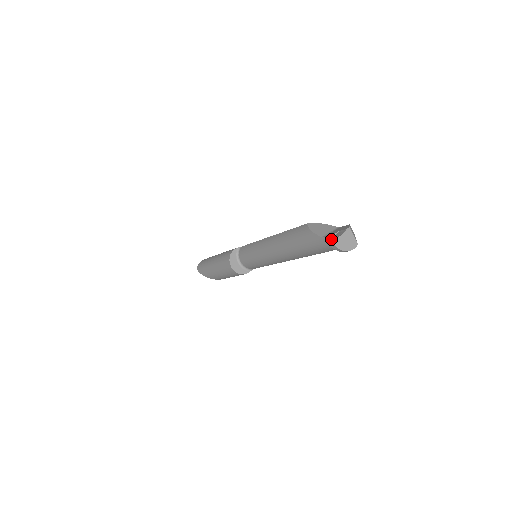
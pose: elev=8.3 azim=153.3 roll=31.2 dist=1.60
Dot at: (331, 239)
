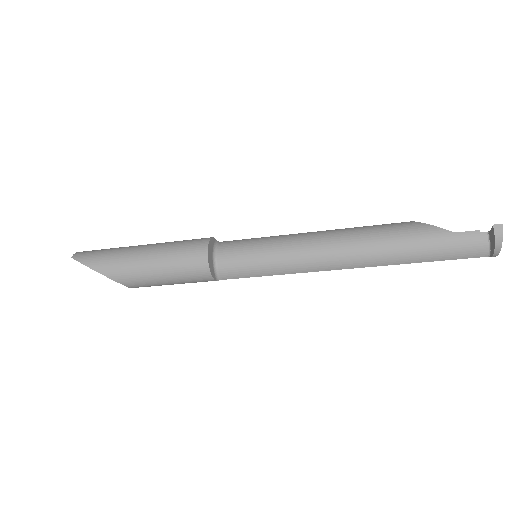
Dot at: (471, 235)
